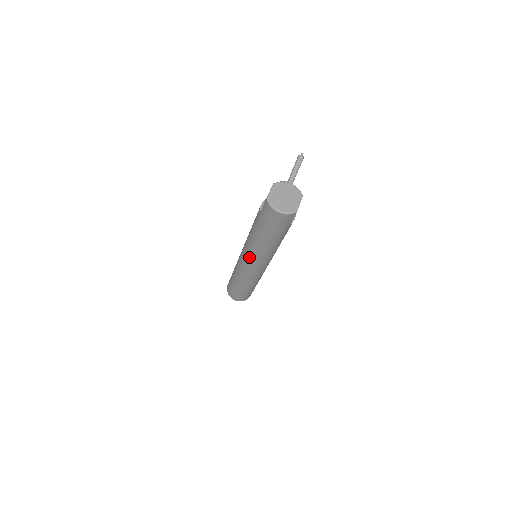
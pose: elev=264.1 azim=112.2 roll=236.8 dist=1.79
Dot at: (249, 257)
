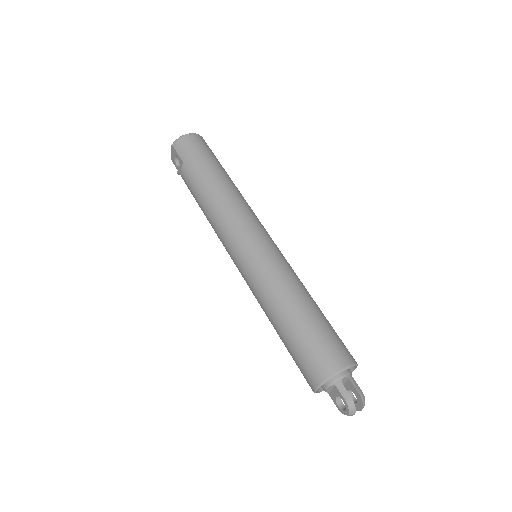
Dot at: (236, 225)
